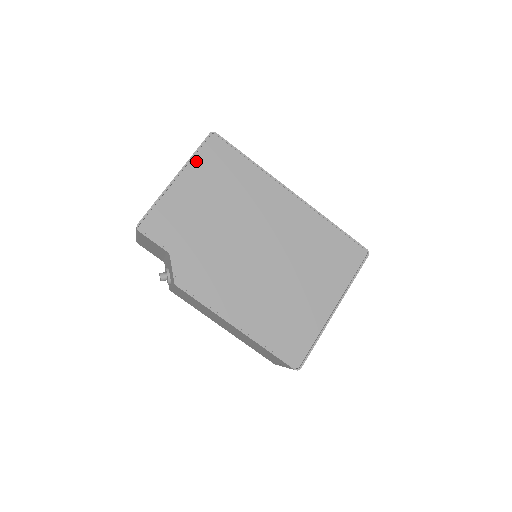
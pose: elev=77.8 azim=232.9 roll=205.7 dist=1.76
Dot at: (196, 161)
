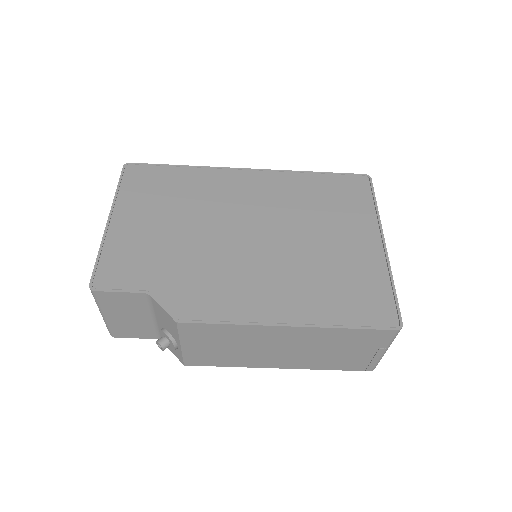
Dot at: (123, 195)
